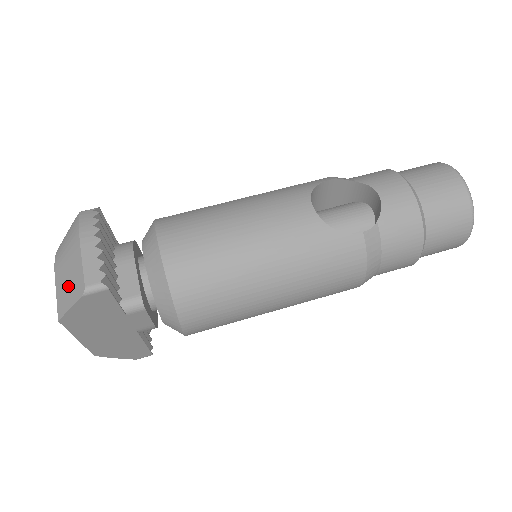
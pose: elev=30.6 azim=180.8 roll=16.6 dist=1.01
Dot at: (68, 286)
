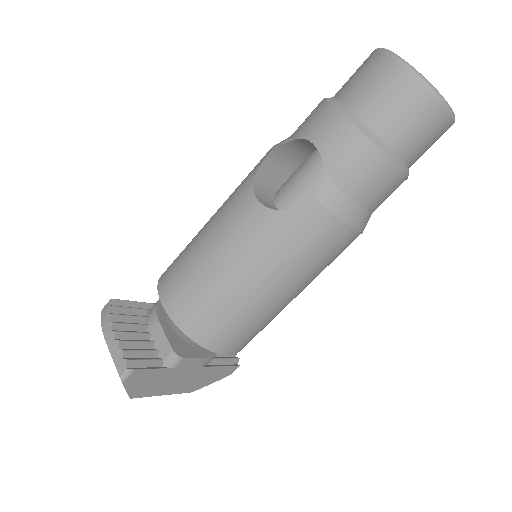
Dot at: occluded
